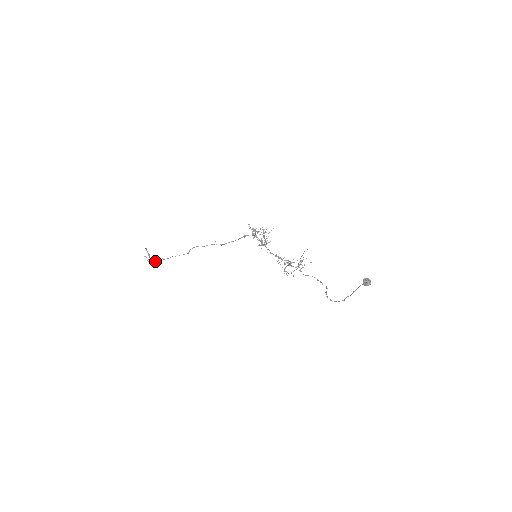
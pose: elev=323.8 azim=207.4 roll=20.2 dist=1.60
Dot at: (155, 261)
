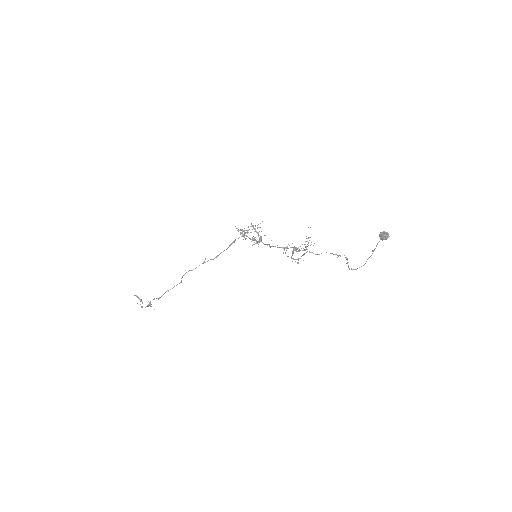
Dot at: (149, 304)
